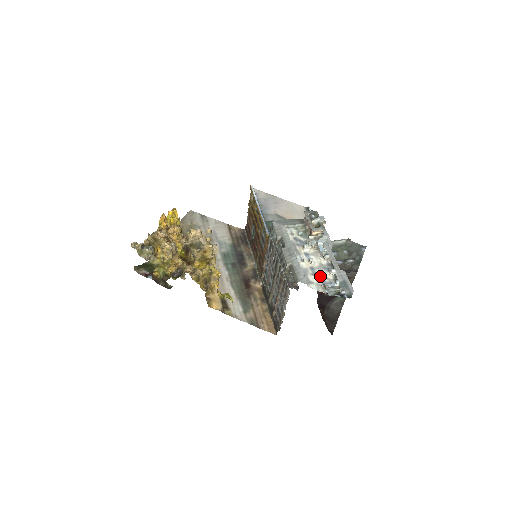
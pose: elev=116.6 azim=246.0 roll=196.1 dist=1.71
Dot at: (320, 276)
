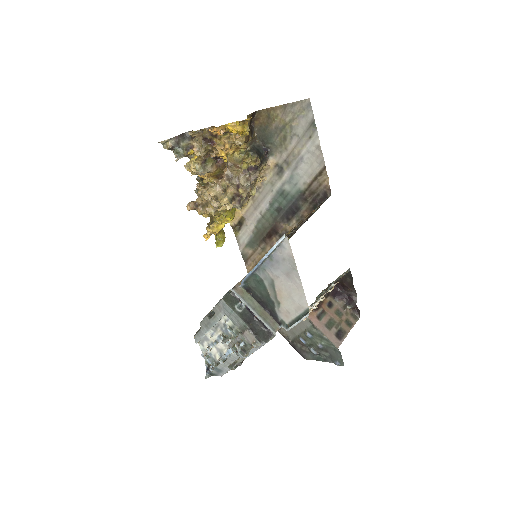
Dot at: (212, 351)
